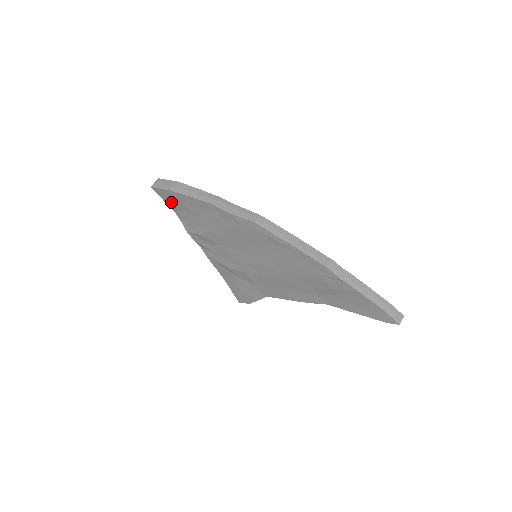
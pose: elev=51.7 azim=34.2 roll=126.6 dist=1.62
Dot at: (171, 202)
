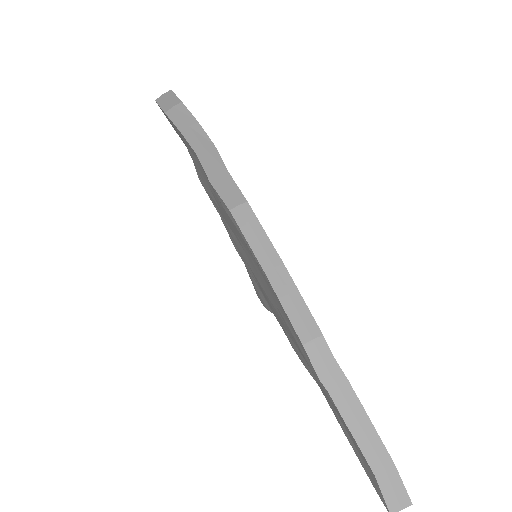
Dot at: occluded
